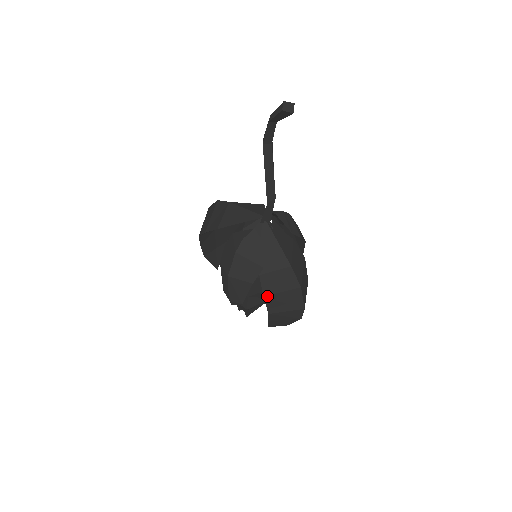
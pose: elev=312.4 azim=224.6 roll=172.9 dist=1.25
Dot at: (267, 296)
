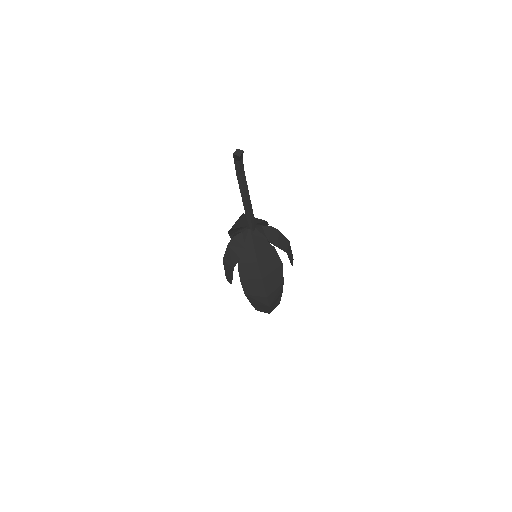
Dot at: (242, 280)
